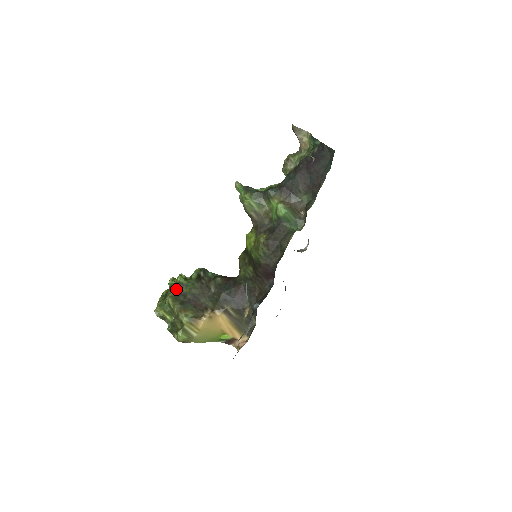
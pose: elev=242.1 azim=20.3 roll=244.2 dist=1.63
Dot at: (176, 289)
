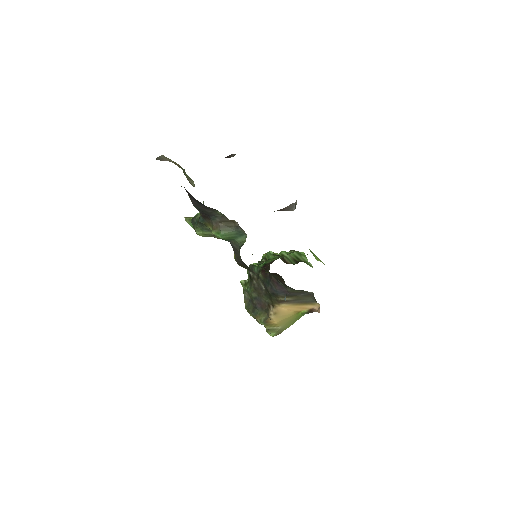
Dot at: (245, 298)
